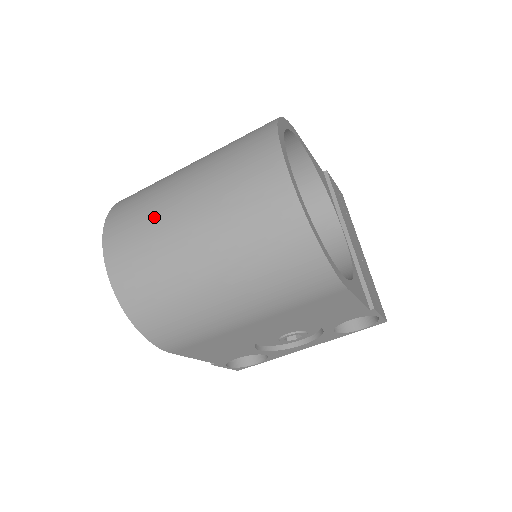
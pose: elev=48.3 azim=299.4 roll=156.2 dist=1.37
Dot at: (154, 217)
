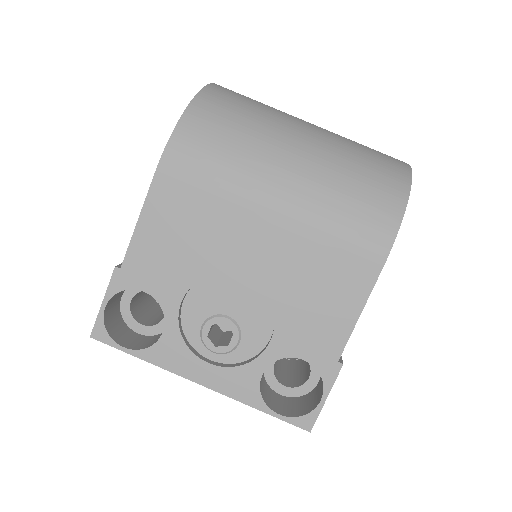
Dot at: occluded
